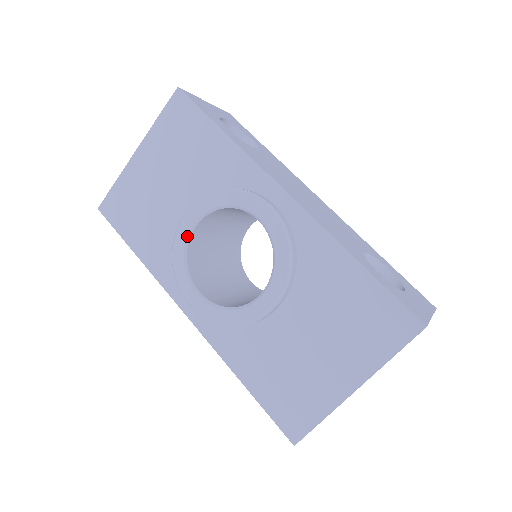
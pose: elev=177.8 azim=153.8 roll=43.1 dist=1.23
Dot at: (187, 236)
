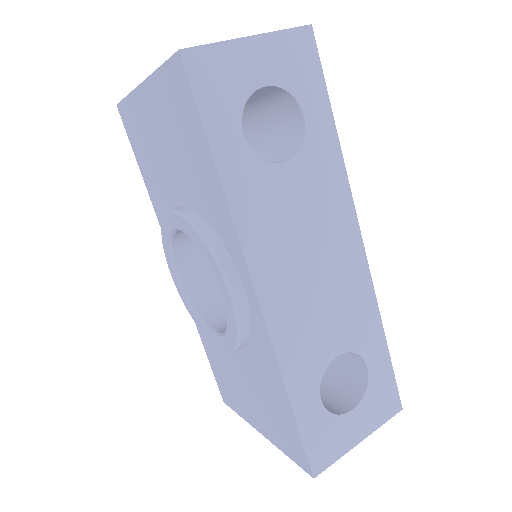
Dot at: (171, 231)
